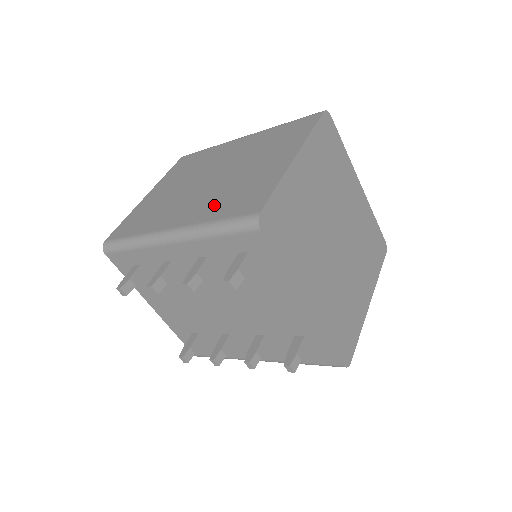
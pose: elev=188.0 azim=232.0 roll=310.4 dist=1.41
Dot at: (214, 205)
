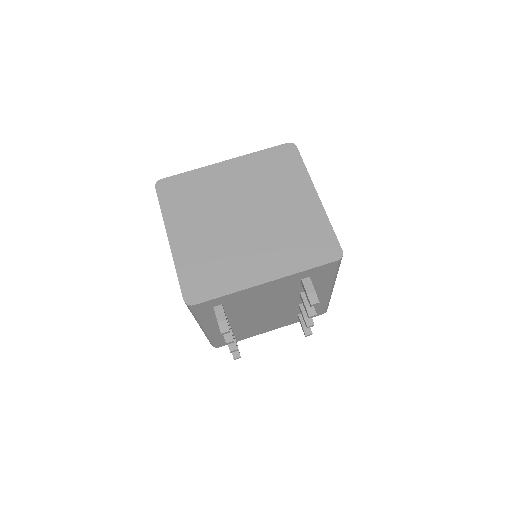
Dot at: occluded
